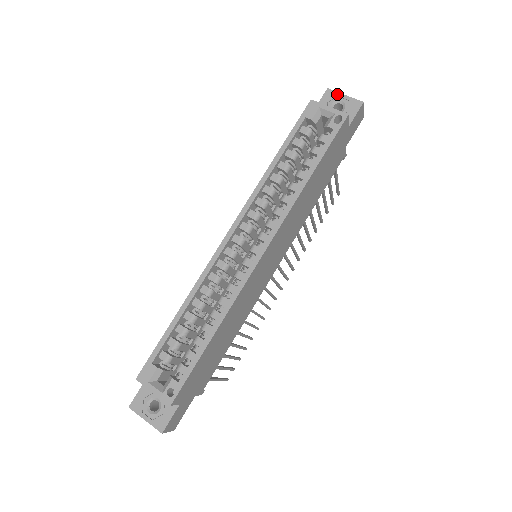
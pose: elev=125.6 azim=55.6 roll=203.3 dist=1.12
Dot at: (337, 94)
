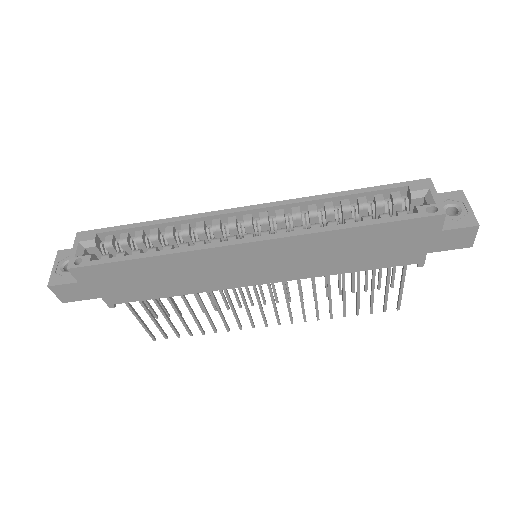
Dot at: (465, 200)
